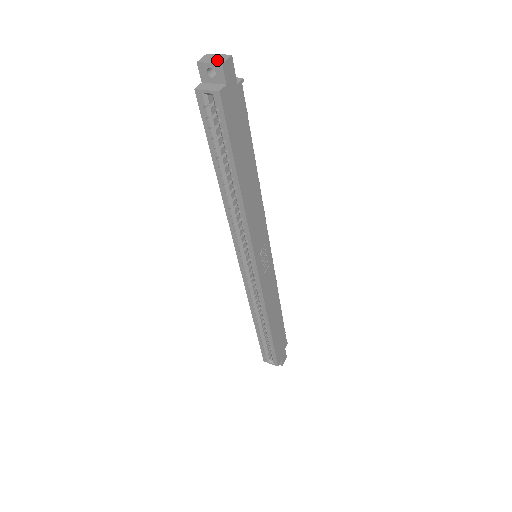
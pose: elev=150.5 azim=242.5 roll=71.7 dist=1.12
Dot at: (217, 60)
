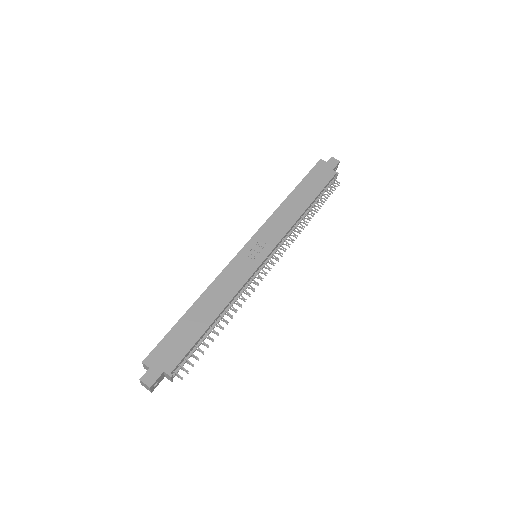
Dot at: occluded
